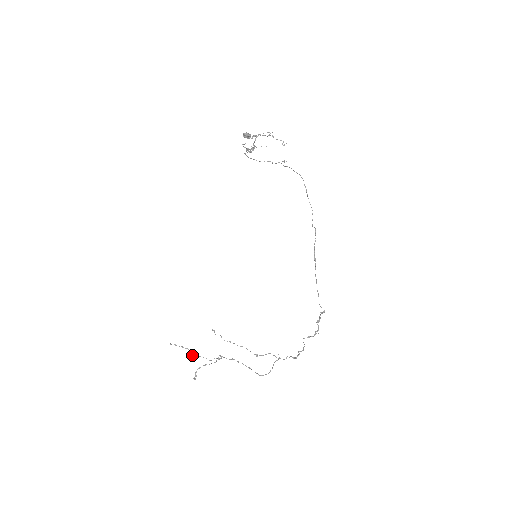
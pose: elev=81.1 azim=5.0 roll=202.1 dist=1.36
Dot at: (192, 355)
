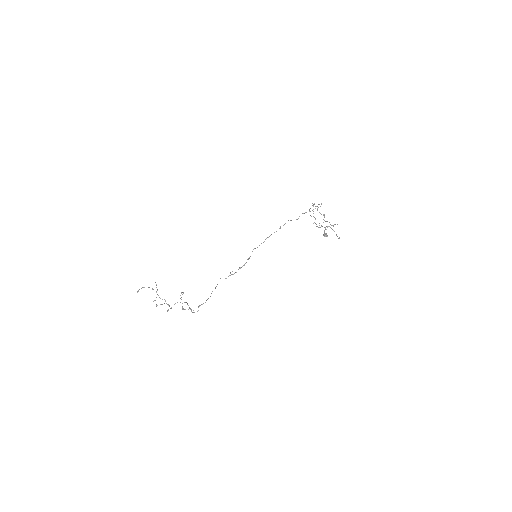
Dot at: occluded
